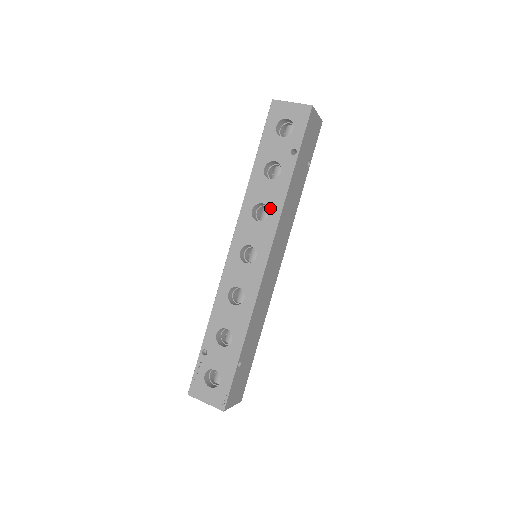
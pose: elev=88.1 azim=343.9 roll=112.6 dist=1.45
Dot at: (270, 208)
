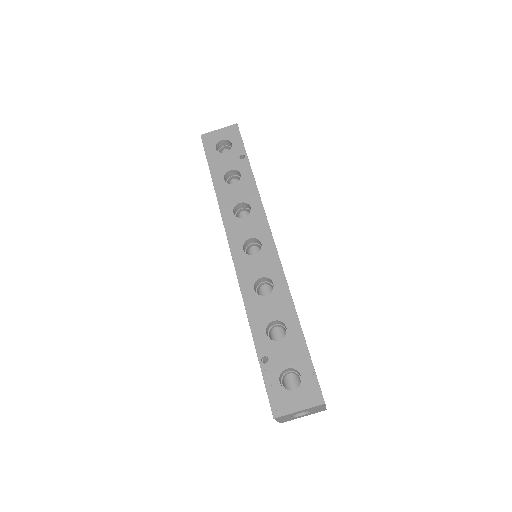
Dot at: (249, 202)
